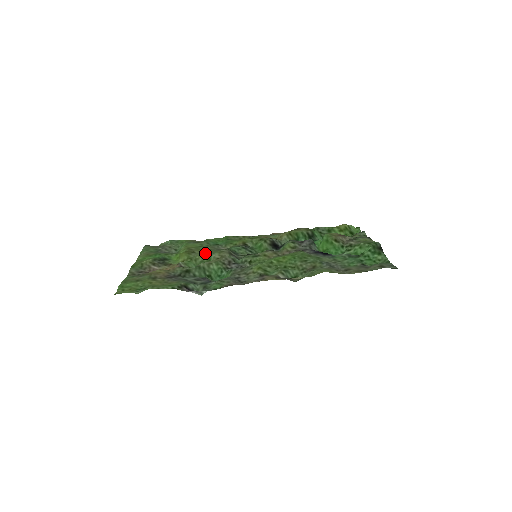
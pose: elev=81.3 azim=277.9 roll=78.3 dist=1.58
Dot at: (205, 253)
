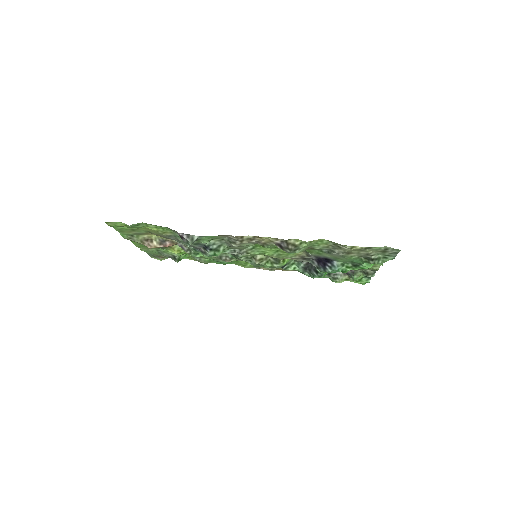
Dot at: occluded
